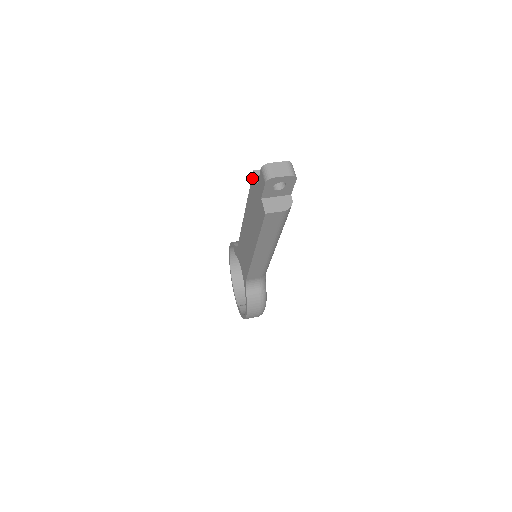
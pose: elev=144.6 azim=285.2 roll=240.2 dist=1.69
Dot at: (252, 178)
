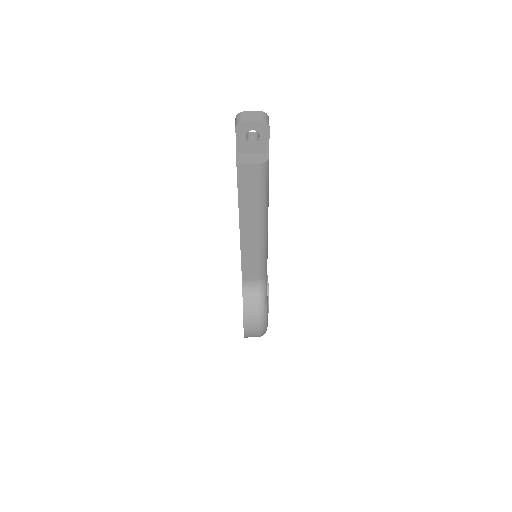
Dot at: occluded
